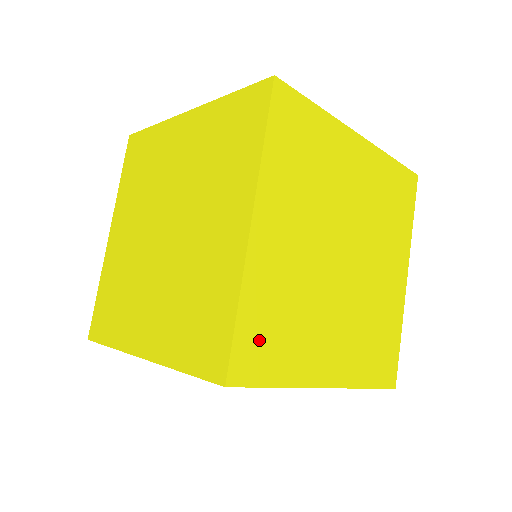
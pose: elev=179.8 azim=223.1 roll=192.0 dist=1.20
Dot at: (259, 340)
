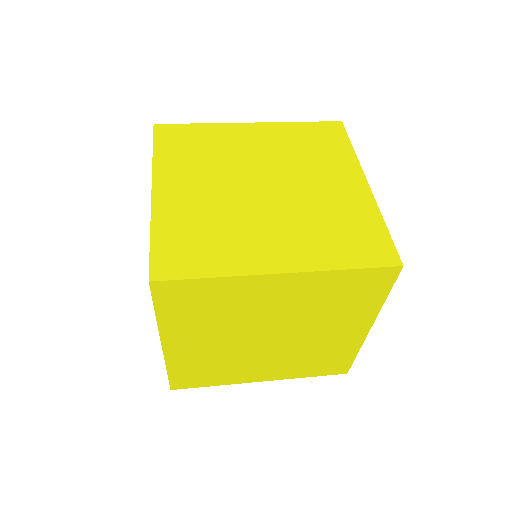
Dot at: occluded
